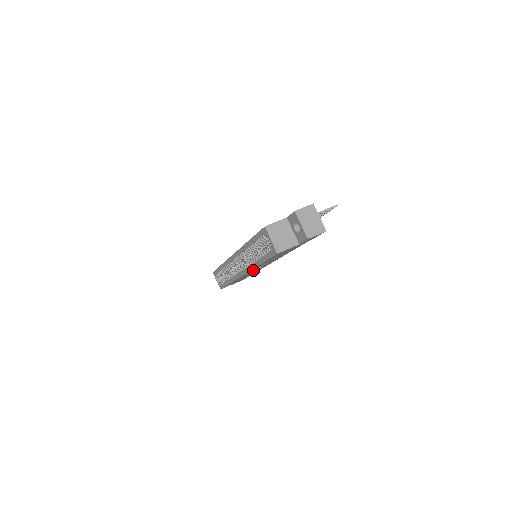
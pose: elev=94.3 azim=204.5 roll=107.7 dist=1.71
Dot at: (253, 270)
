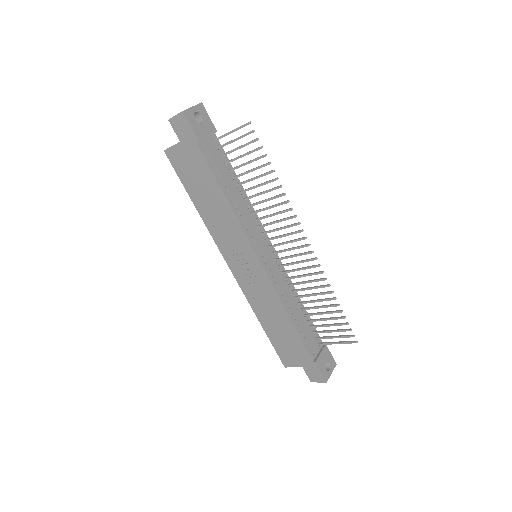
Dot at: (234, 258)
